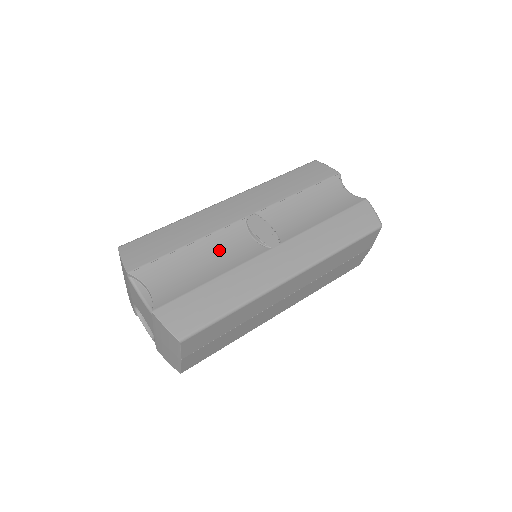
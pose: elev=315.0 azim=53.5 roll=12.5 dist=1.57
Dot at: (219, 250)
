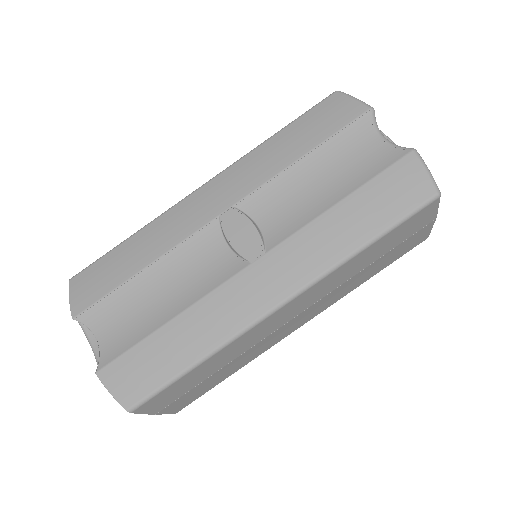
Dot at: (183, 272)
